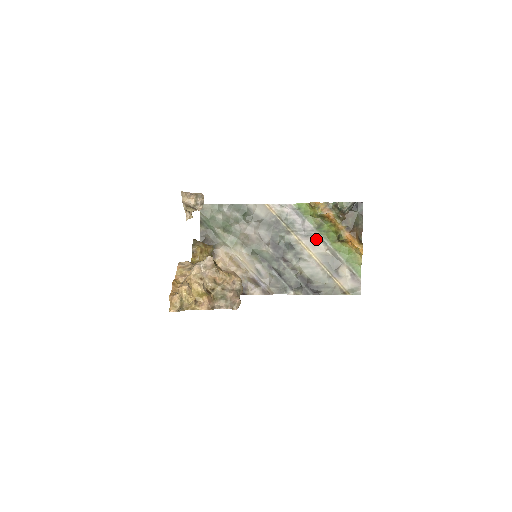
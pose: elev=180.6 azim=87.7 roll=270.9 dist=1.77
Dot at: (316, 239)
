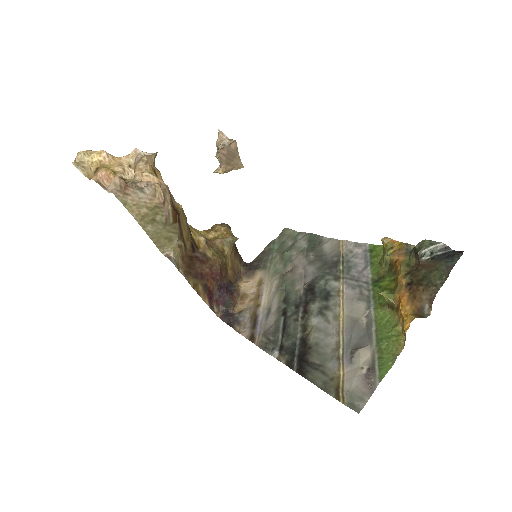
Dot at: (362, 296)
